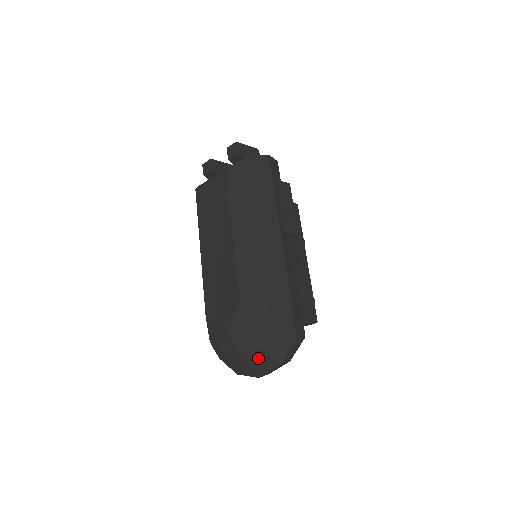
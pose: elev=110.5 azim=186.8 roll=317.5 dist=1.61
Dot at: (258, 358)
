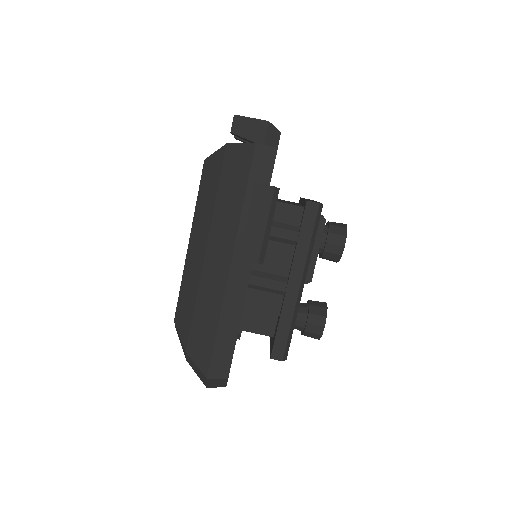
Dot at: occluded
